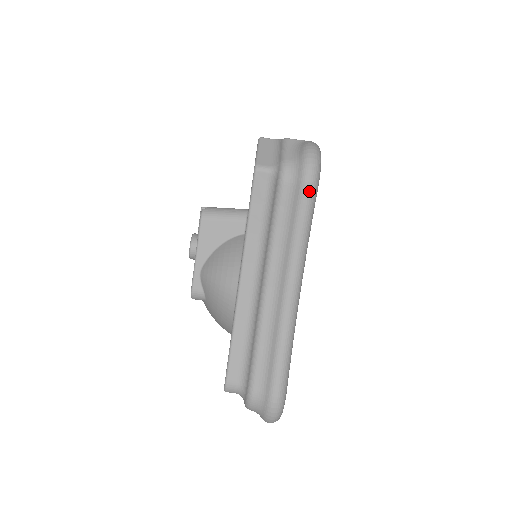
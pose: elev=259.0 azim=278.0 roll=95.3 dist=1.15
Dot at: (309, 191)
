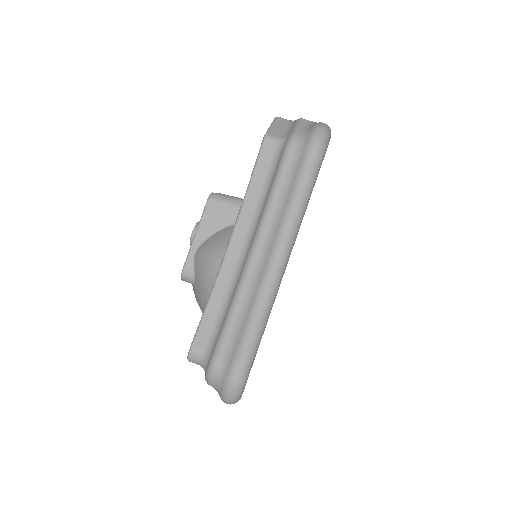
Dot at: (312, 162)
